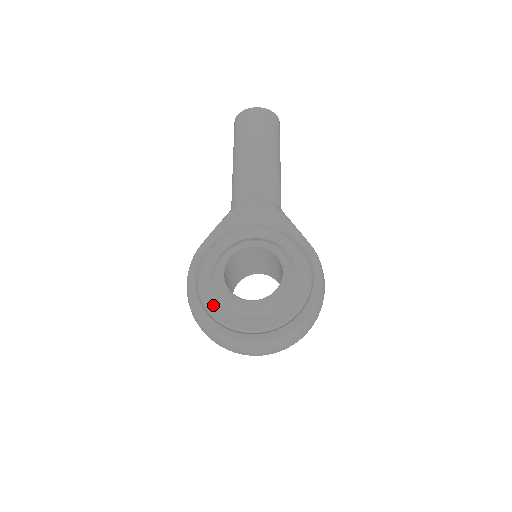
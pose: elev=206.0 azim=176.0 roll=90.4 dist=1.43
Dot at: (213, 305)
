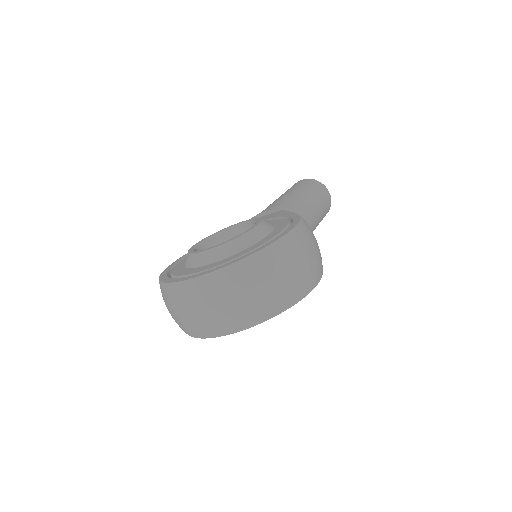
Dot at: (177, 270)
